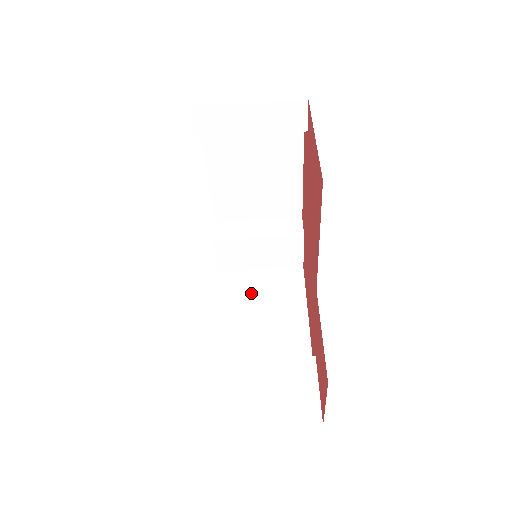
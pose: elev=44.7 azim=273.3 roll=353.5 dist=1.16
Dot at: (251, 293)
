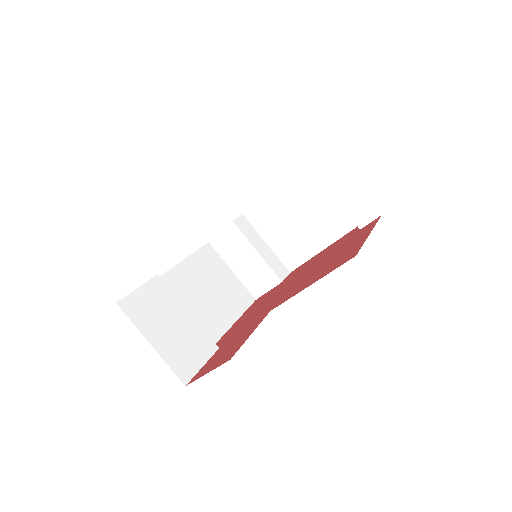
Dot at: (214, 276)
